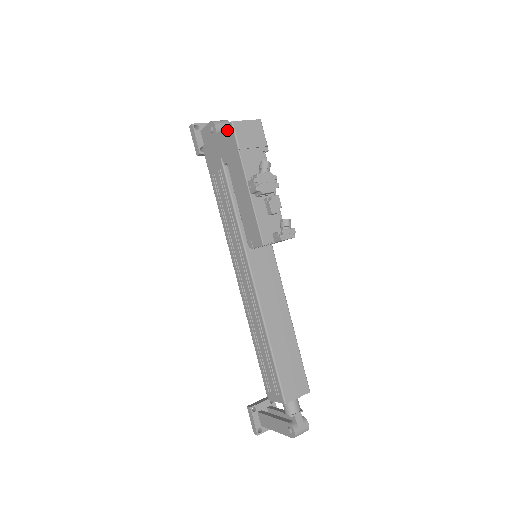
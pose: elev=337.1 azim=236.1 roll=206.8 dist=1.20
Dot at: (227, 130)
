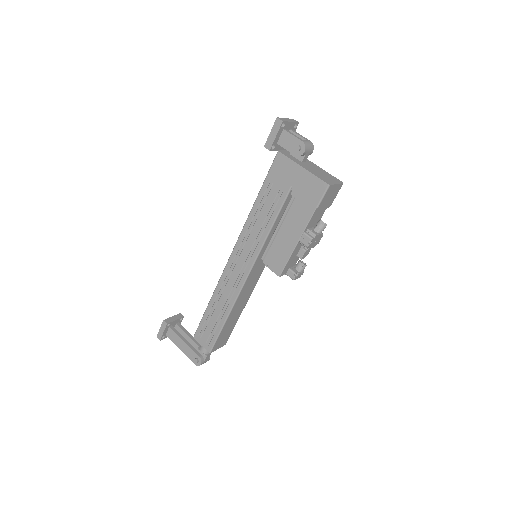
Dot at: (319, 183)
